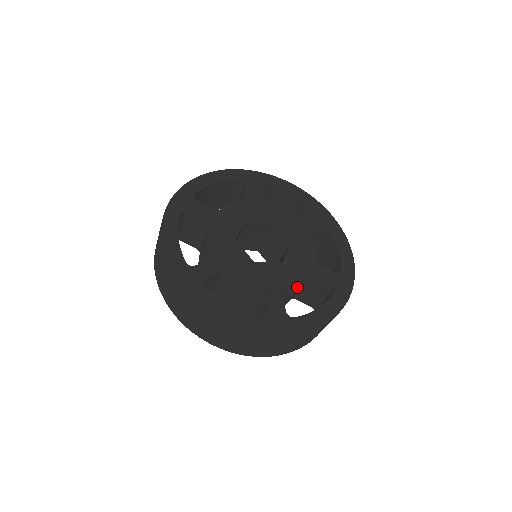
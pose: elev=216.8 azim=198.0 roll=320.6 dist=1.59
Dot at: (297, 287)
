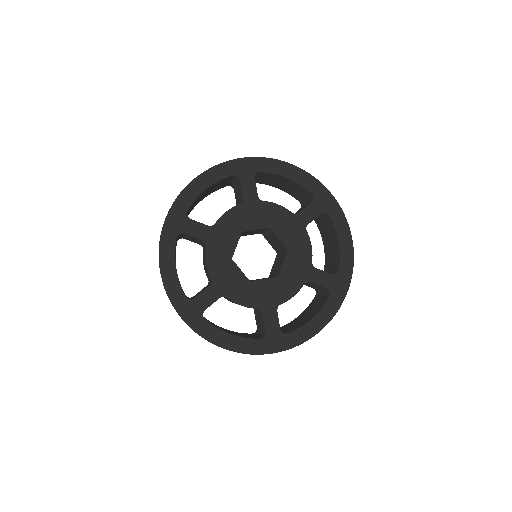
Dot at: occluded
